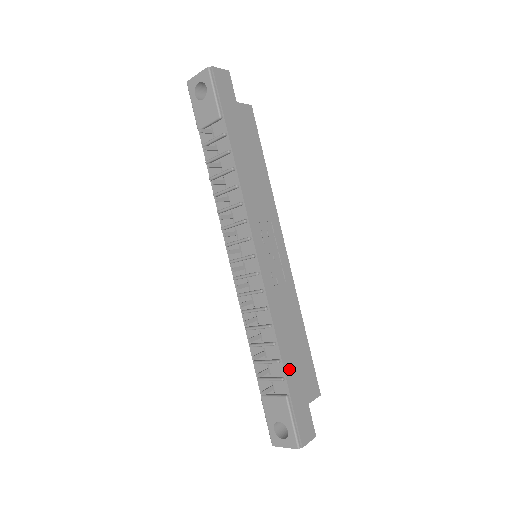
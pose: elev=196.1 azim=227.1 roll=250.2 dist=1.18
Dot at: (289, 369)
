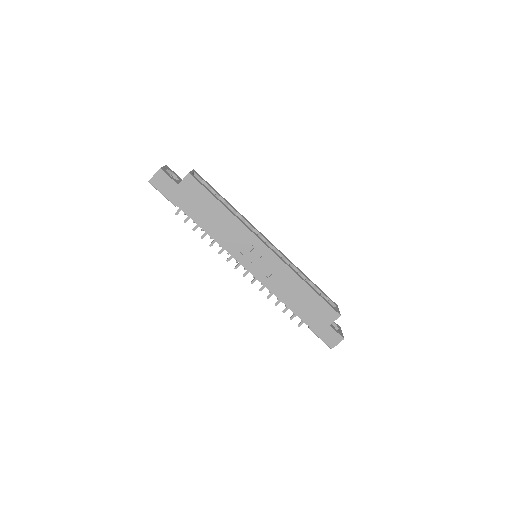
Dot at: (303, 315)
